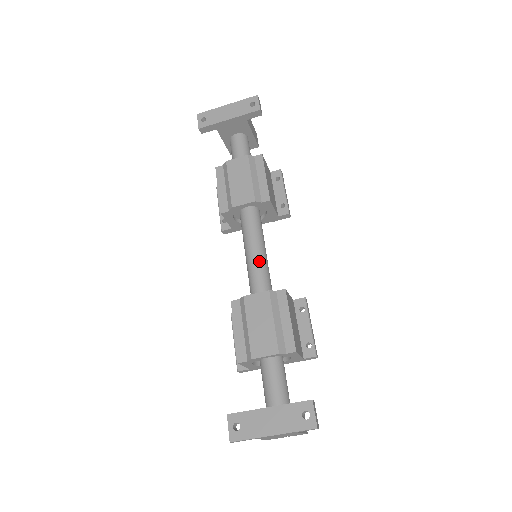
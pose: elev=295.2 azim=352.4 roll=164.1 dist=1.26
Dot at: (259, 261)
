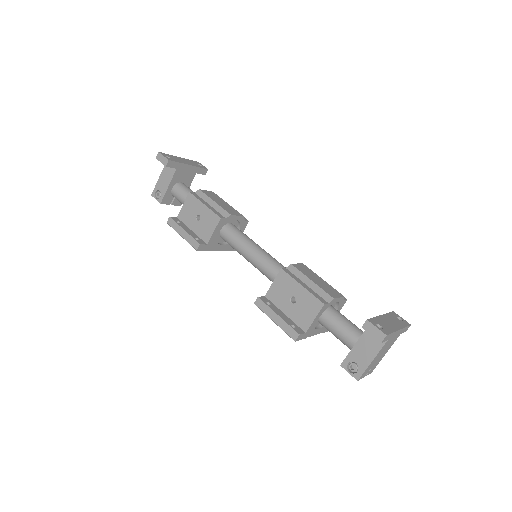
Dot at: (269, 254)
